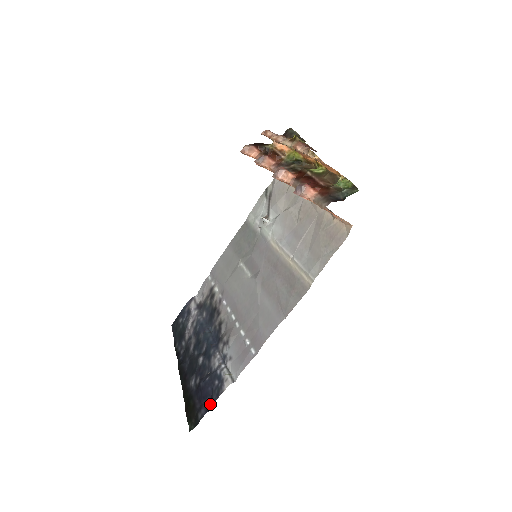
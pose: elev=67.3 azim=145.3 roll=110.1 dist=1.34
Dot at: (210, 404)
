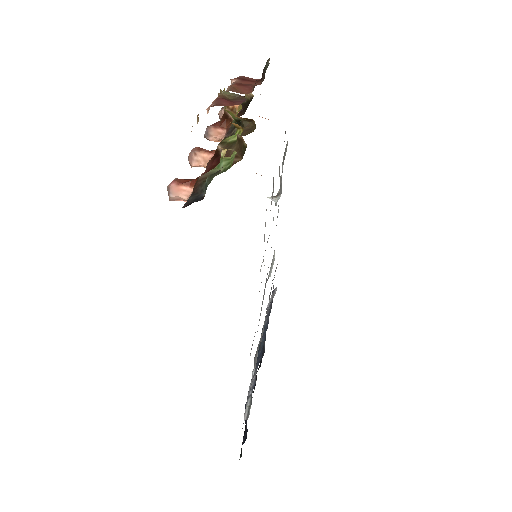
Dot at: (246, 435)
